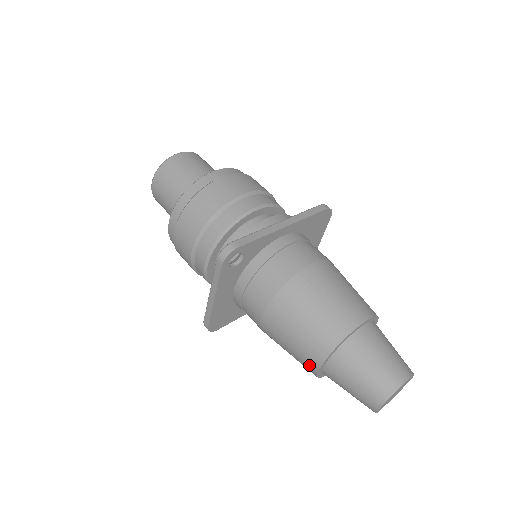
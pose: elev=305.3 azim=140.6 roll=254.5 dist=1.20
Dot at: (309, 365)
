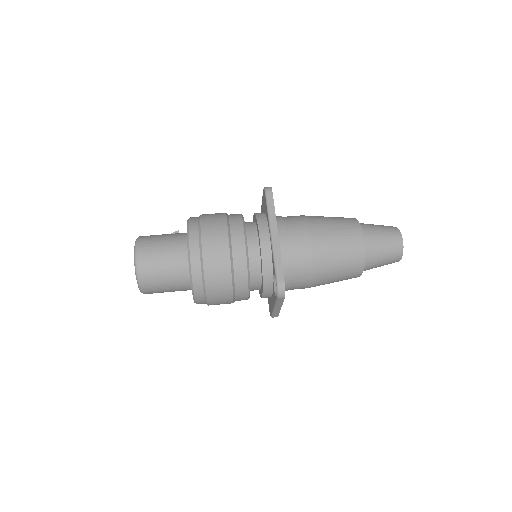
Dot at: occluded
